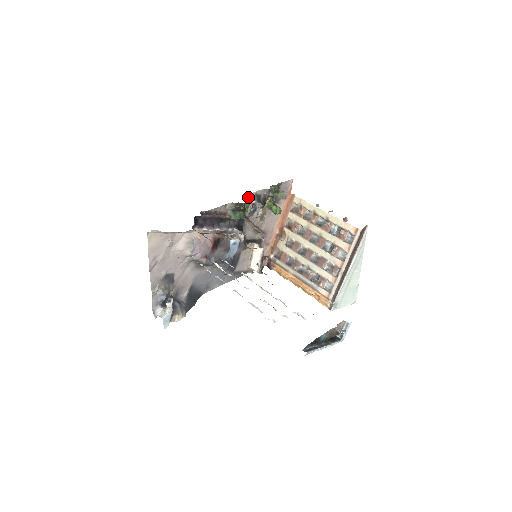
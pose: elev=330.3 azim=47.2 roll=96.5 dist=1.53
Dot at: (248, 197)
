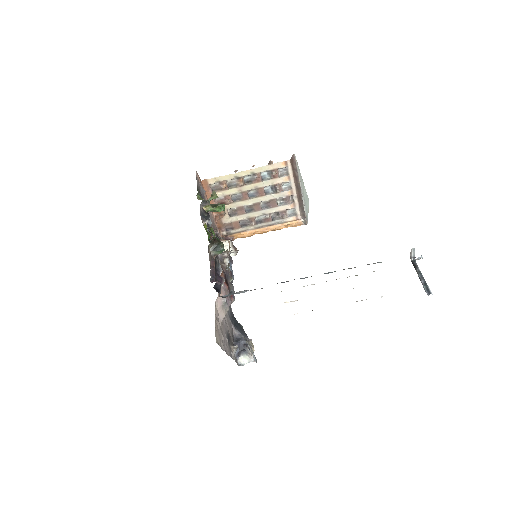
Dot at: (205, 226)
